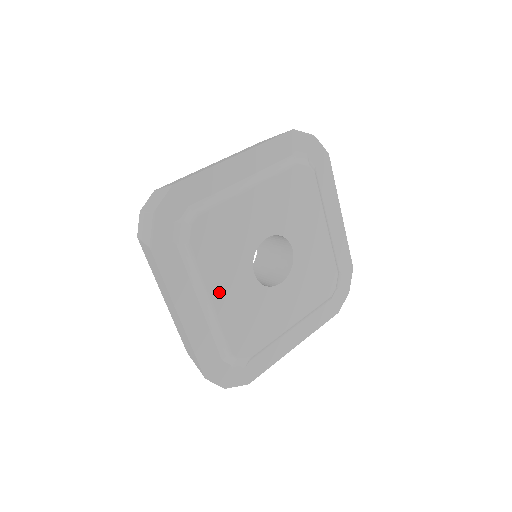
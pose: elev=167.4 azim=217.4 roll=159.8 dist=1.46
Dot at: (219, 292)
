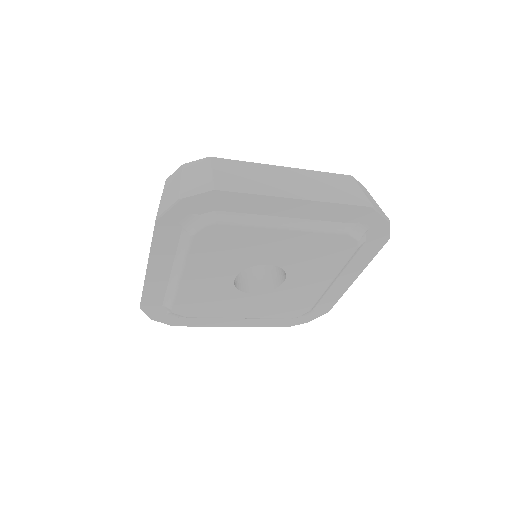
Dot at: (239, 313)
